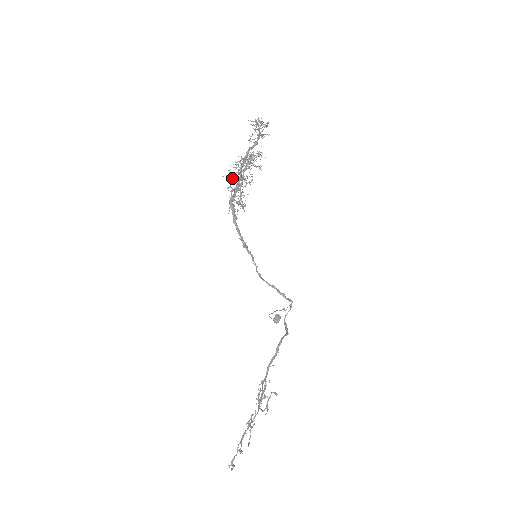
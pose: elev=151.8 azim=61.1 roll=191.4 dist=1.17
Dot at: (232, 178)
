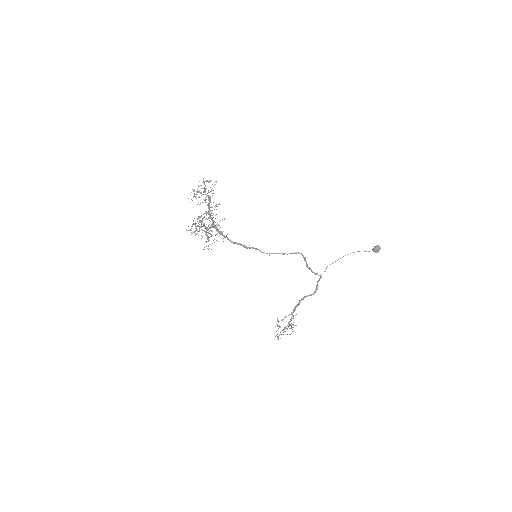
Dot at: occluded
